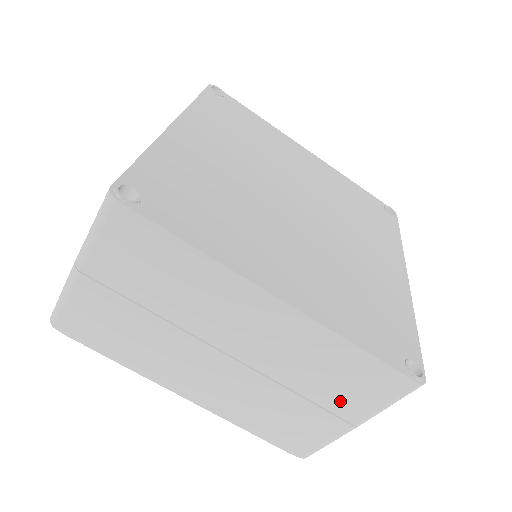
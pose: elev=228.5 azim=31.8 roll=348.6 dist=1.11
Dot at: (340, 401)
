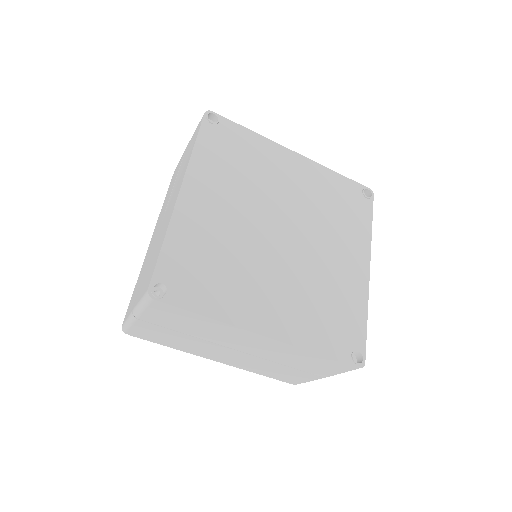
Dot at: (312, 370)
